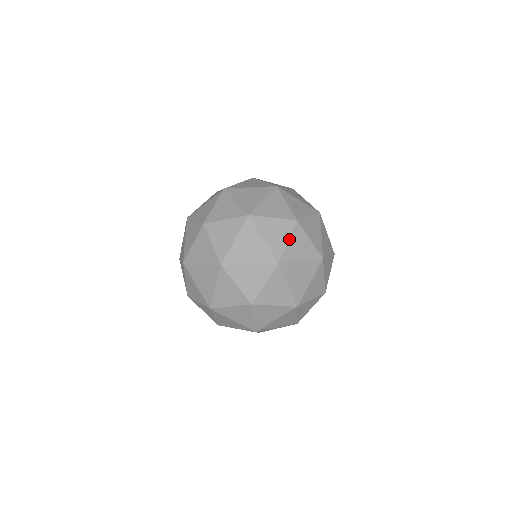
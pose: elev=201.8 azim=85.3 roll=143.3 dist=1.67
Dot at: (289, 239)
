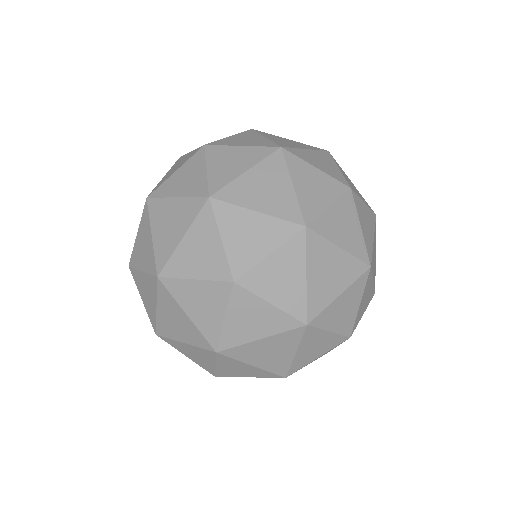
Dot at: occluded
